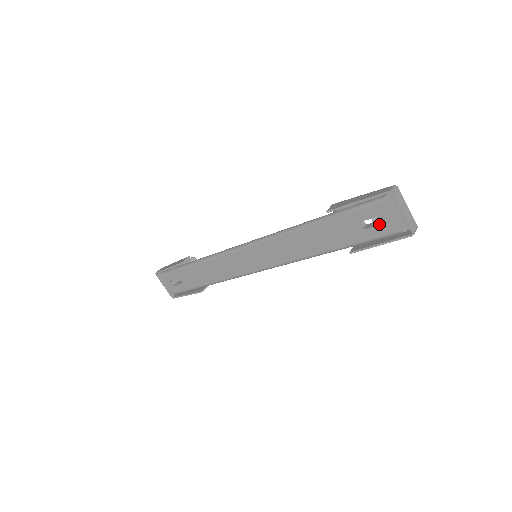
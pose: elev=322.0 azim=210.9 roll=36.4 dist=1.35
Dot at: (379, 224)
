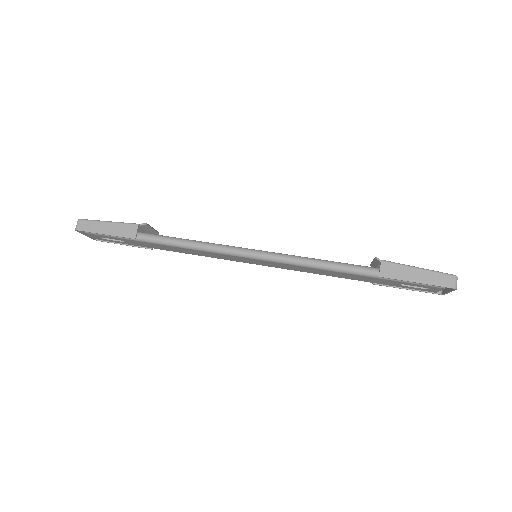
Dot at: (420, 288)
